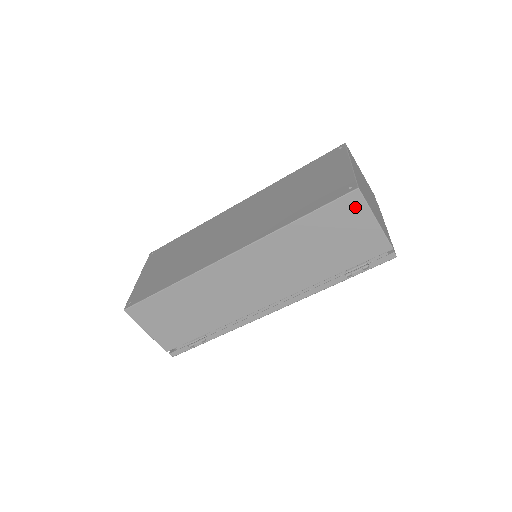
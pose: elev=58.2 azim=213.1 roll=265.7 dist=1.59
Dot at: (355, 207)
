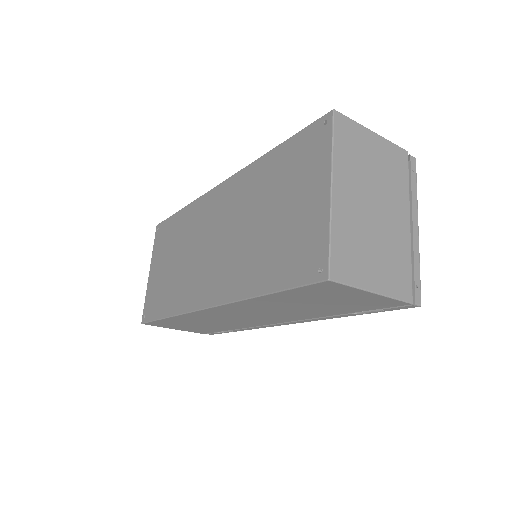
Dot at: (335, 289)
